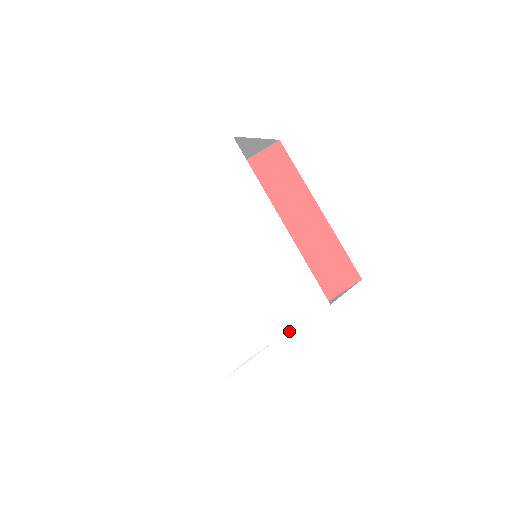
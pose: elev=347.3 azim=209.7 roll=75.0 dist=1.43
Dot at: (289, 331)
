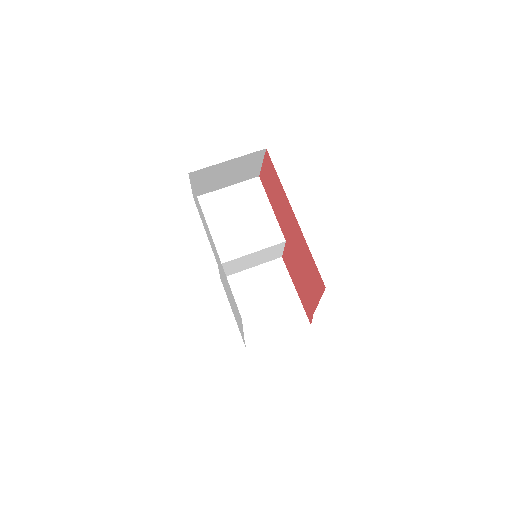
Dot at: occluded
